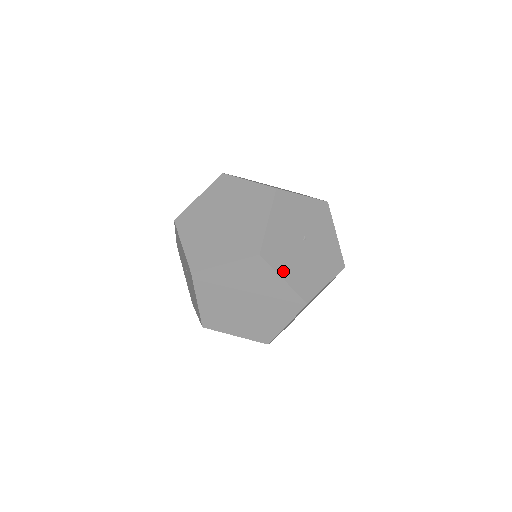
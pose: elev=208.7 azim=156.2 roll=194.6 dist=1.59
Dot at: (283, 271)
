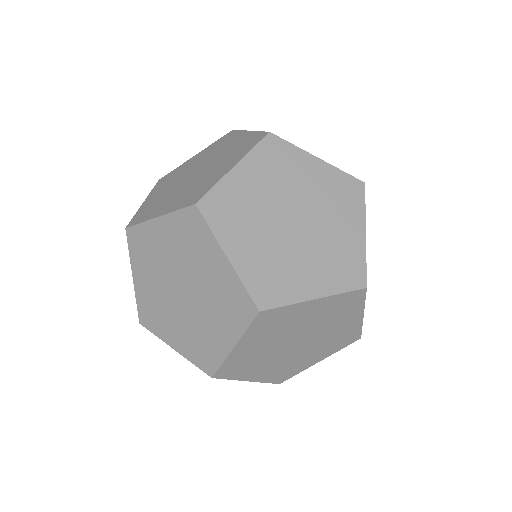
Dot at: occluded
